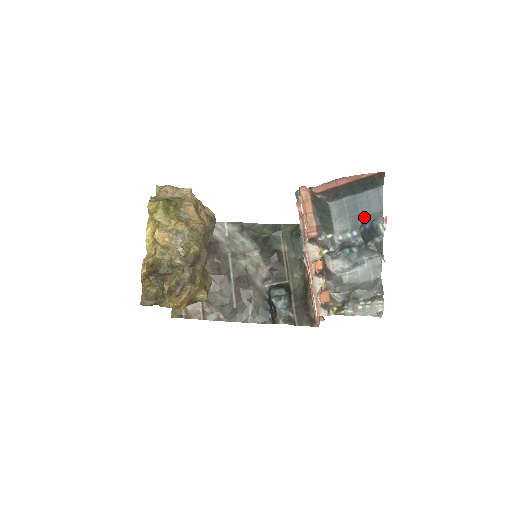
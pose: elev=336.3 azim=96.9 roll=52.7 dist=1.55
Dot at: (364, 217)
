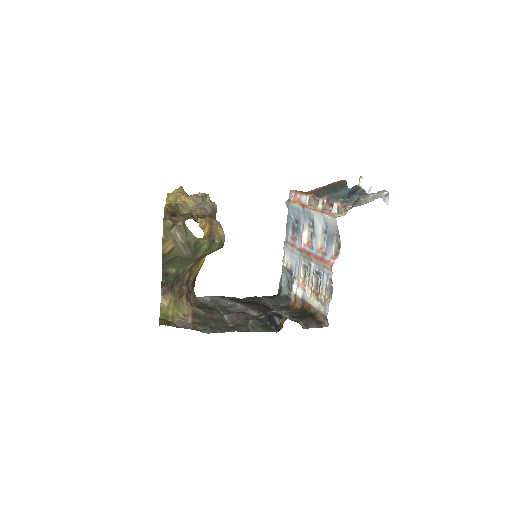
Dot at: (343, 195)
